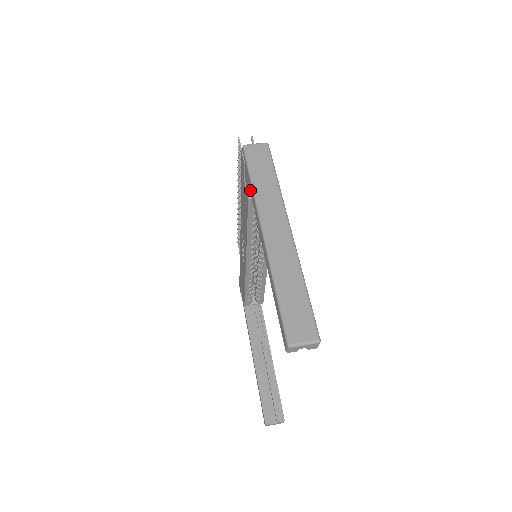
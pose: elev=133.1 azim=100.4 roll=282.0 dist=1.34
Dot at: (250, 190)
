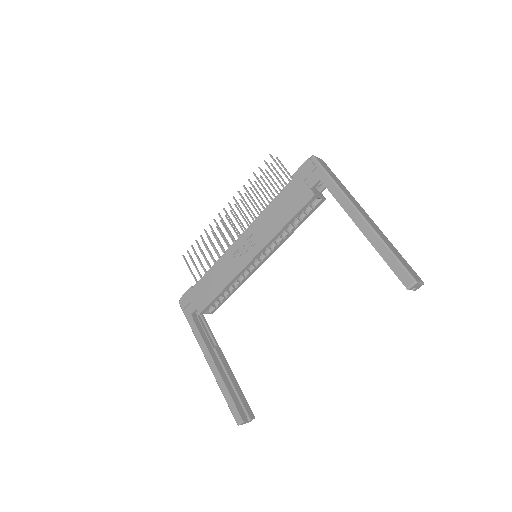
Dot at: (328, 186)
